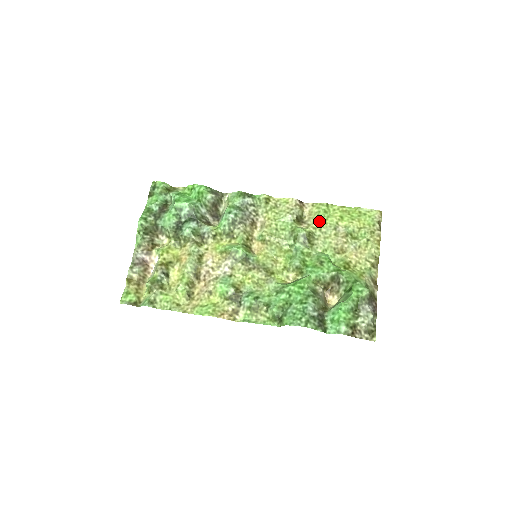
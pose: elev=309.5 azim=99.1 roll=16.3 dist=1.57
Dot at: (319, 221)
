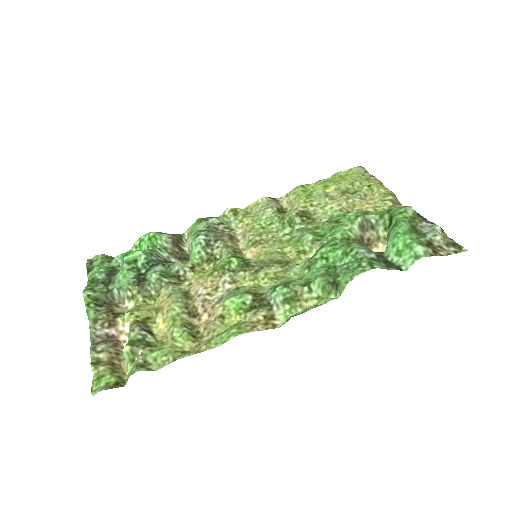
Dot at: (304, 199)
